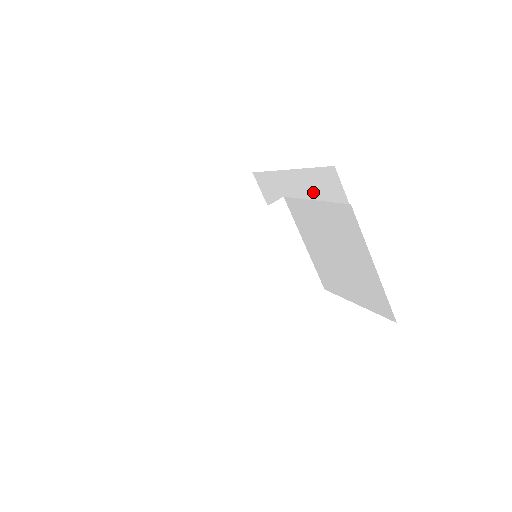
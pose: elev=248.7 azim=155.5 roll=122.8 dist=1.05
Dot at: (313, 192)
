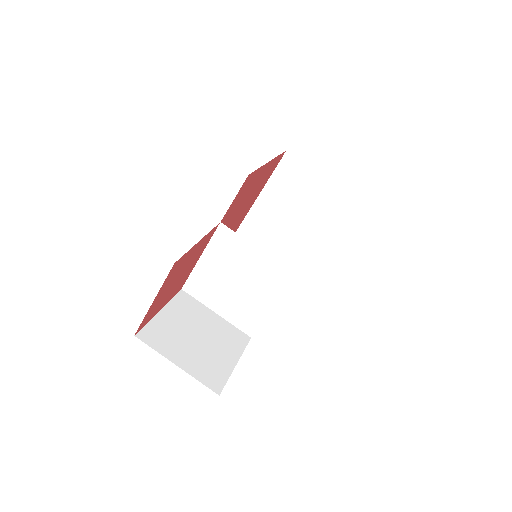
Dot at: occluded
